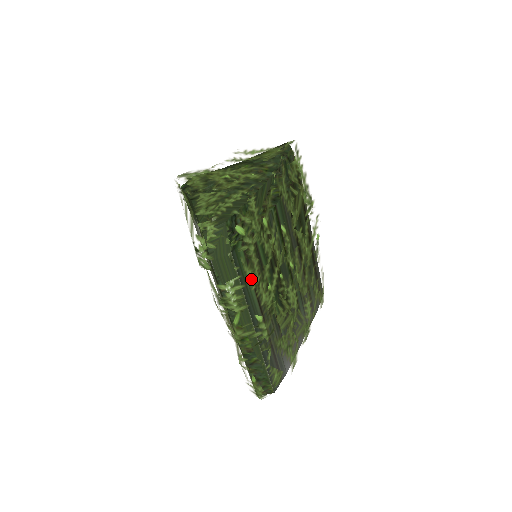
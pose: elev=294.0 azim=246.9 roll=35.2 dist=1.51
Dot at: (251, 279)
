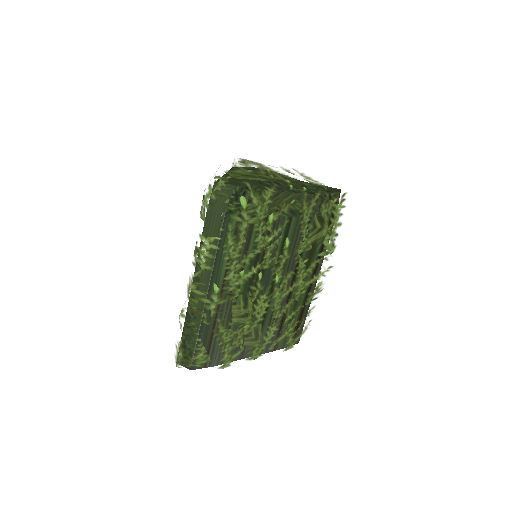
Dot at: (229, 250)
